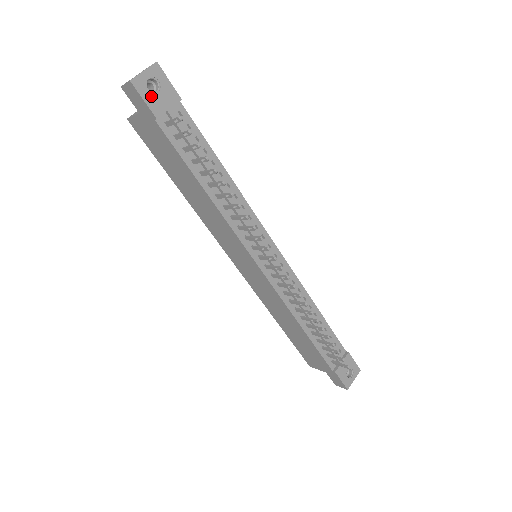
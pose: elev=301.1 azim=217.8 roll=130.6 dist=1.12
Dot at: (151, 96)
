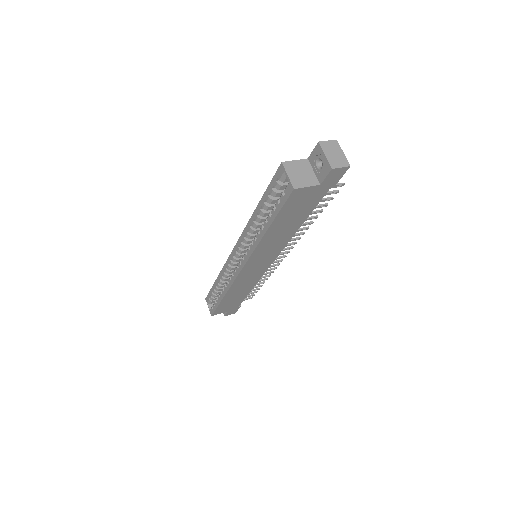
Dot at: occluded
